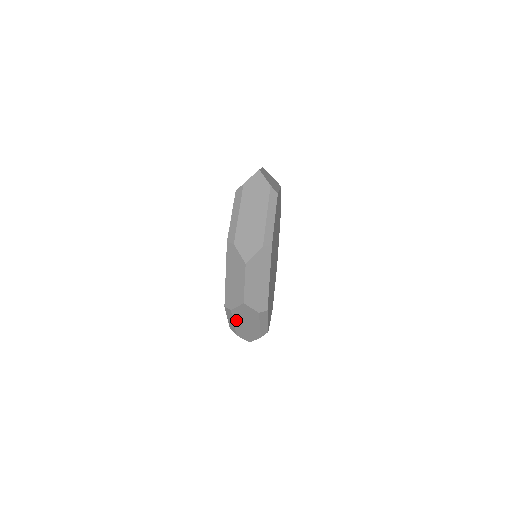
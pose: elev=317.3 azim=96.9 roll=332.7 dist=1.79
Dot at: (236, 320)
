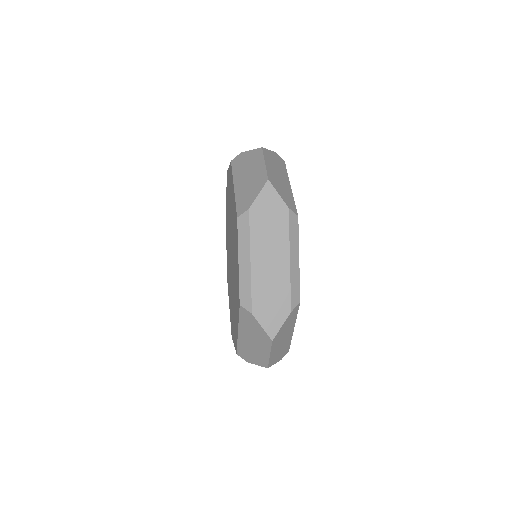
Dot at: occluded
